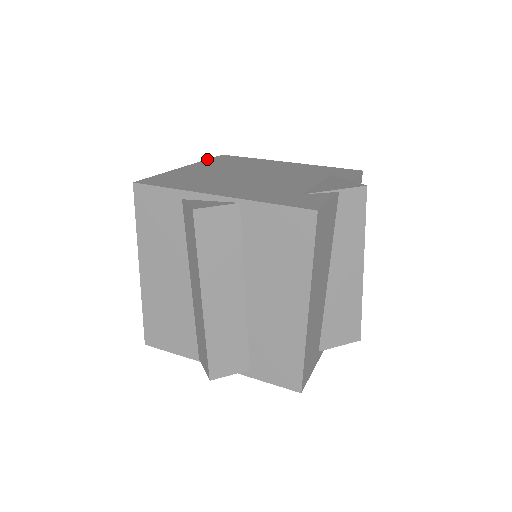
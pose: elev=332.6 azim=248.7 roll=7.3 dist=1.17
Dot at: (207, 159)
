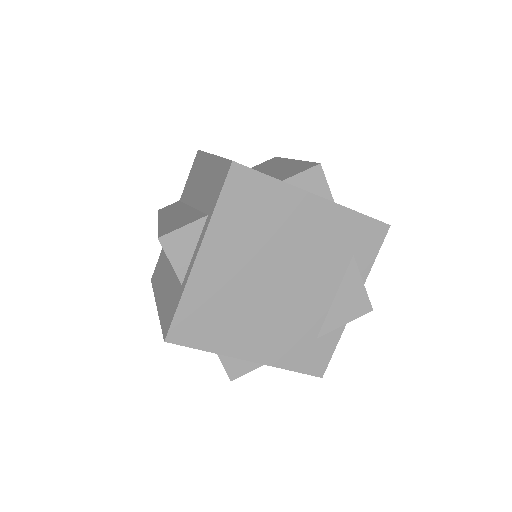
Dot at: (217, 204)
